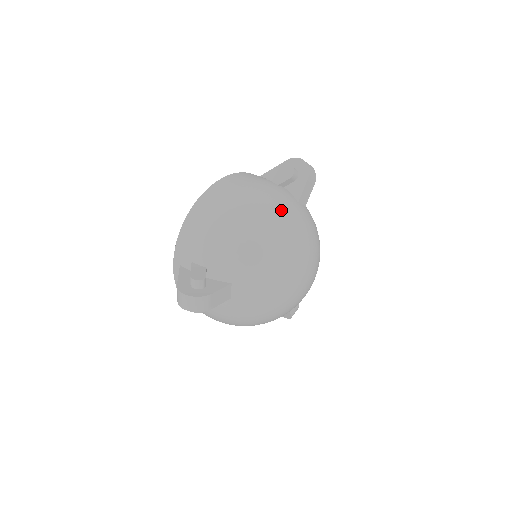
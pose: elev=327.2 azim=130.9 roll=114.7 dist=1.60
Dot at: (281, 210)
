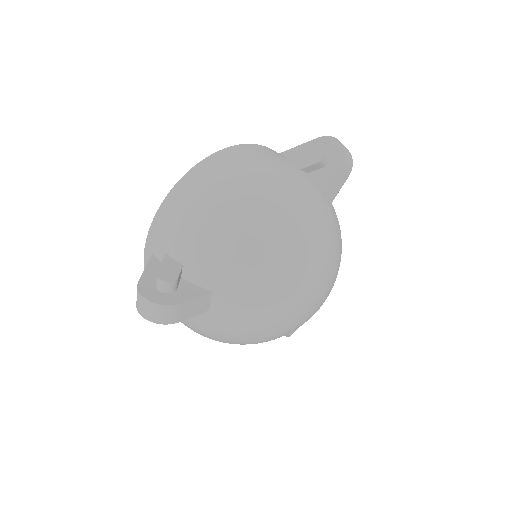
Dot at: (297, 204)
